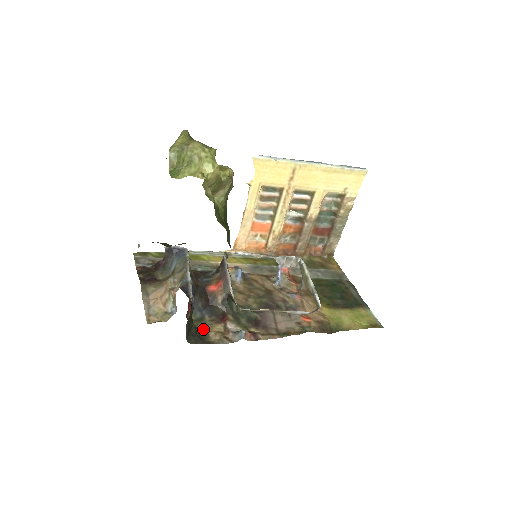
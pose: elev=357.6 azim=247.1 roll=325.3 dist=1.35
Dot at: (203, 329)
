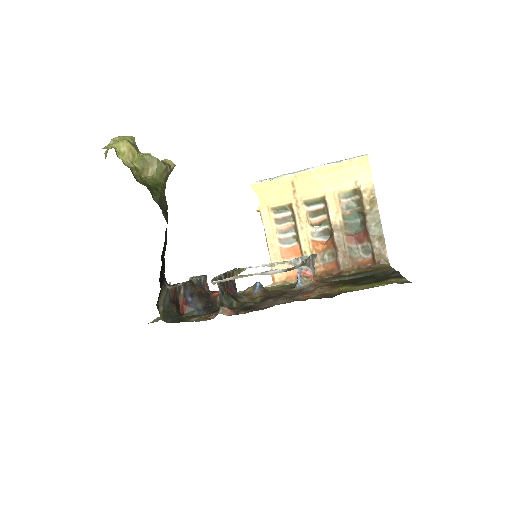
Dot at: (191, 318)
